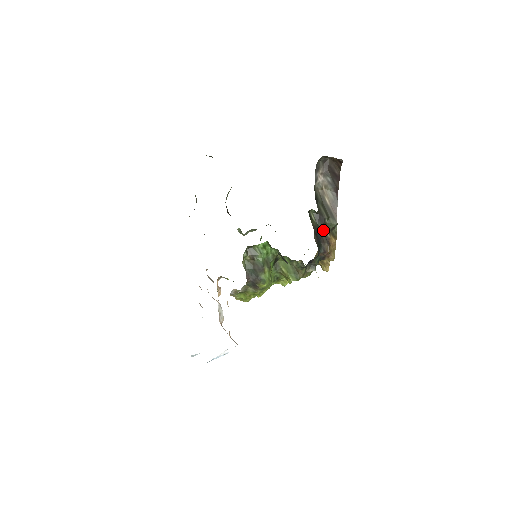
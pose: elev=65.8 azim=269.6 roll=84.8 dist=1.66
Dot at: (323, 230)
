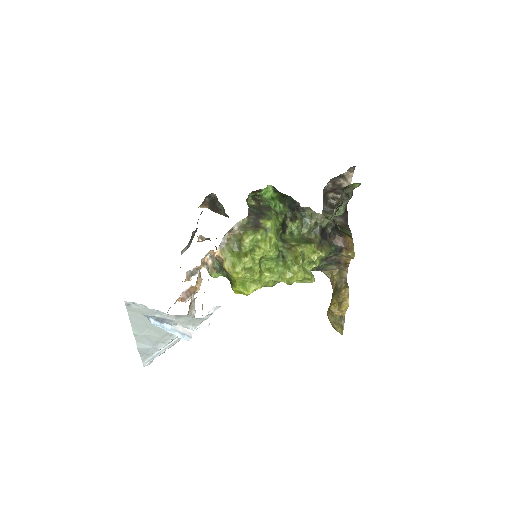
Dot at: occluded
